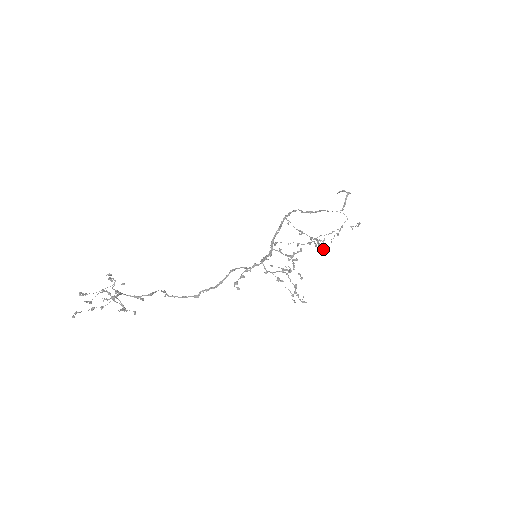
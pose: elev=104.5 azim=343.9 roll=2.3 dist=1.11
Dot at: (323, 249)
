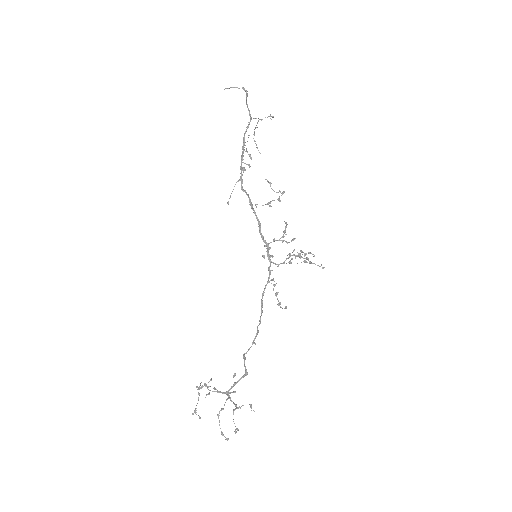
Dot at: (251, 158)
